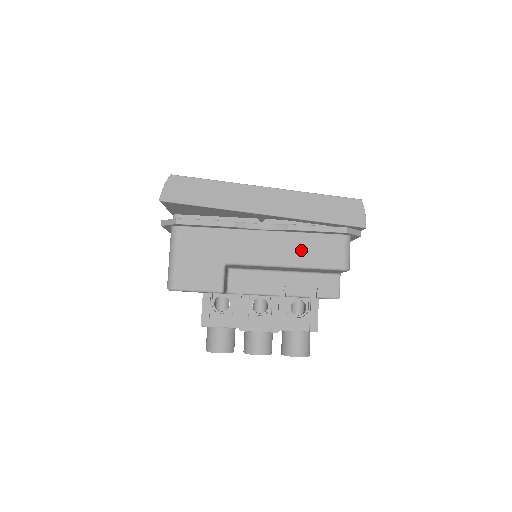
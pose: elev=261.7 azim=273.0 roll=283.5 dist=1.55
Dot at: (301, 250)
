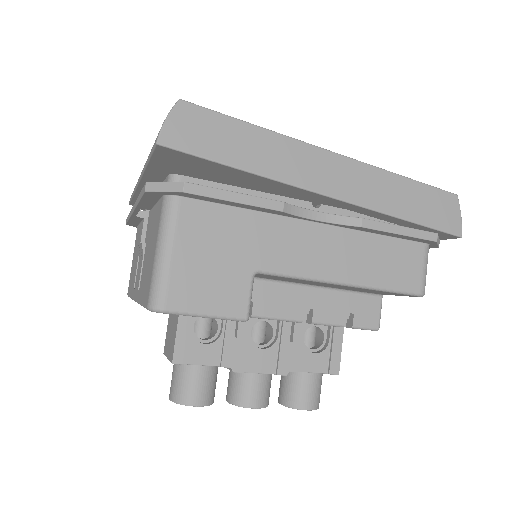
Dot at: (369, 260)
